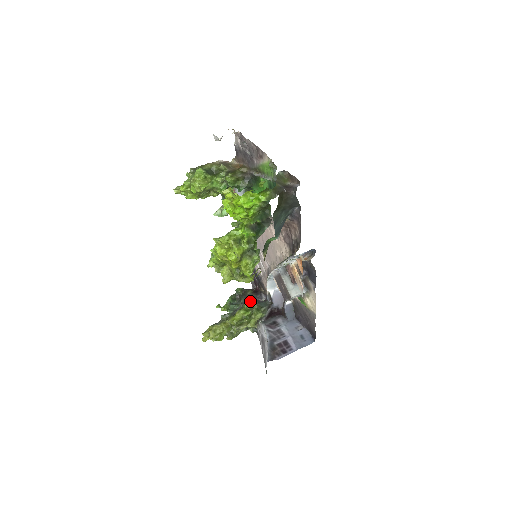
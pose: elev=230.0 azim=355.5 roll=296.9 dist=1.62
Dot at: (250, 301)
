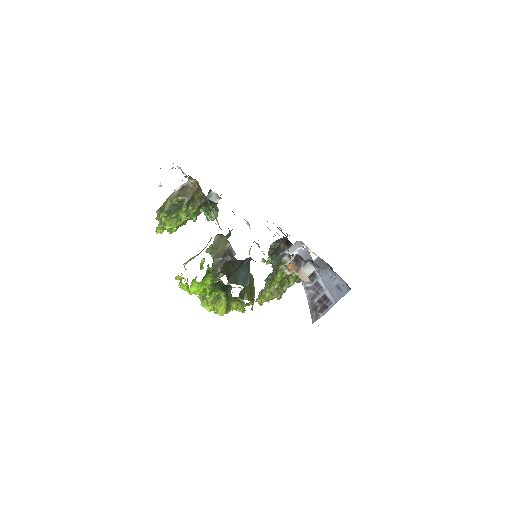
Dot at: (282, 262)
